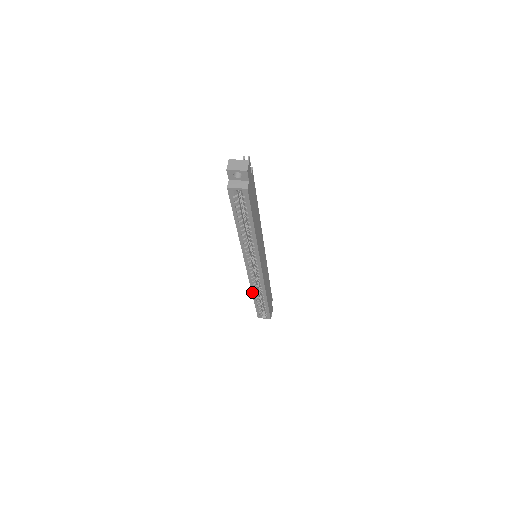
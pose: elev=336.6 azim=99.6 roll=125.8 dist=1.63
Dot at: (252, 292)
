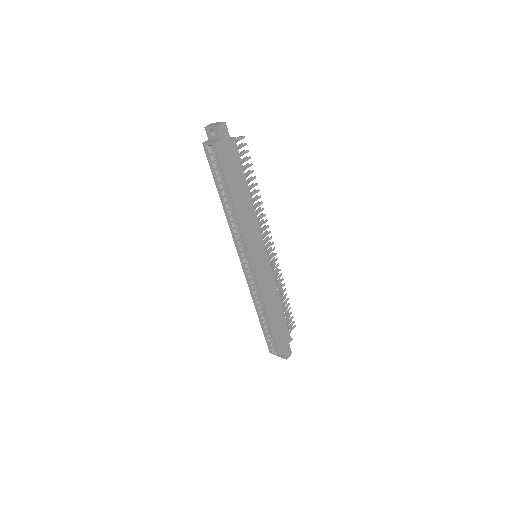
Dot at: (254, 304)
